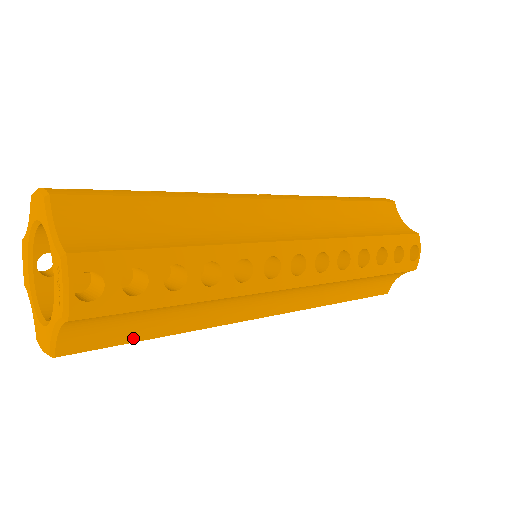
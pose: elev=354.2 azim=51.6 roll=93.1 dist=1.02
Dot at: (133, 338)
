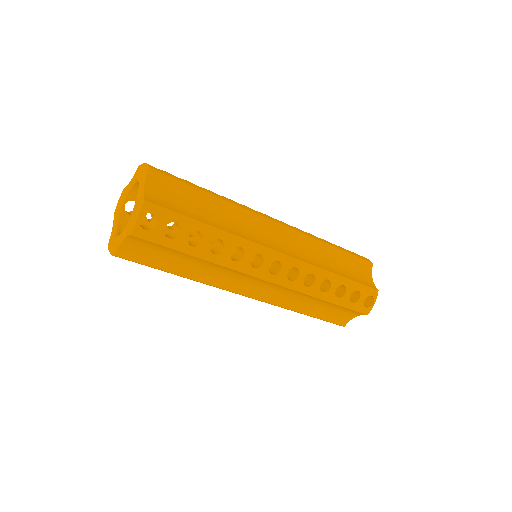
Dot at: (189, 216)
